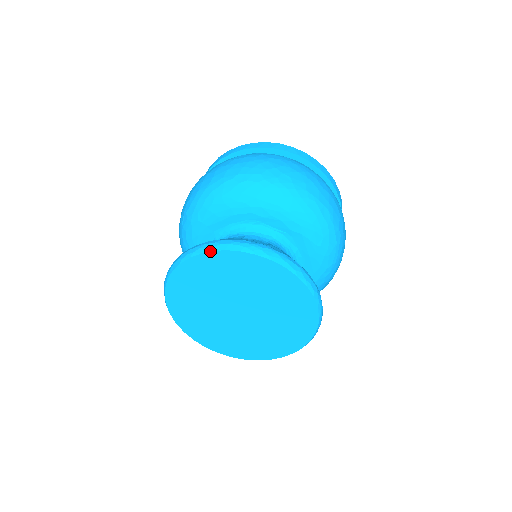
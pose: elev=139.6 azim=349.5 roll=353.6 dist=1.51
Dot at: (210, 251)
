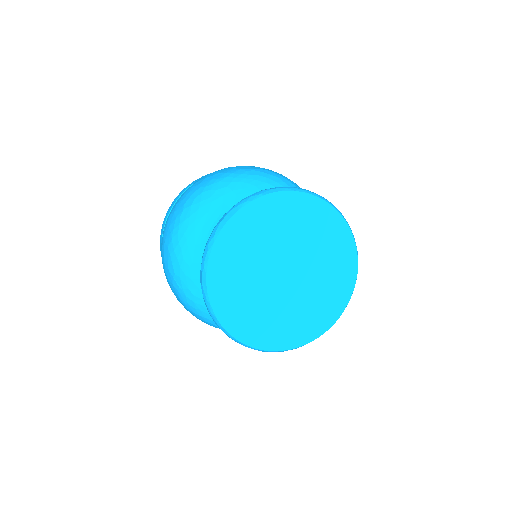
Dot at: (218, 234)
